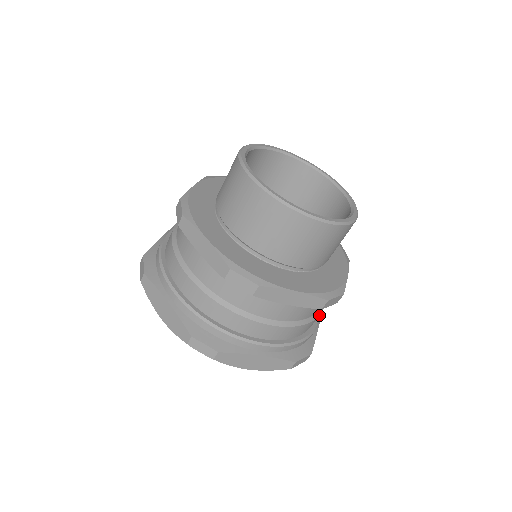
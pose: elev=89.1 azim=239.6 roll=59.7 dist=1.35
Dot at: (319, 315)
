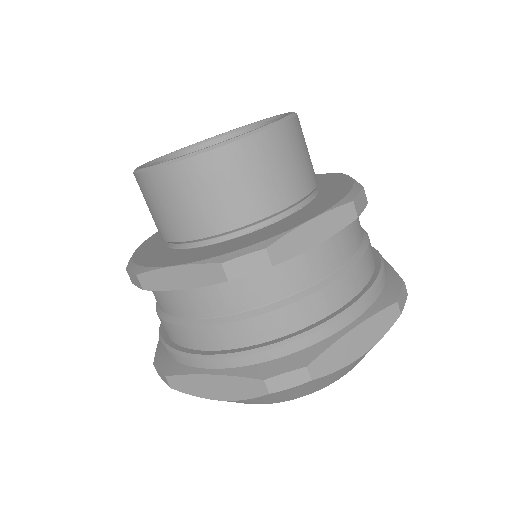
Dot at: (368, 240)
